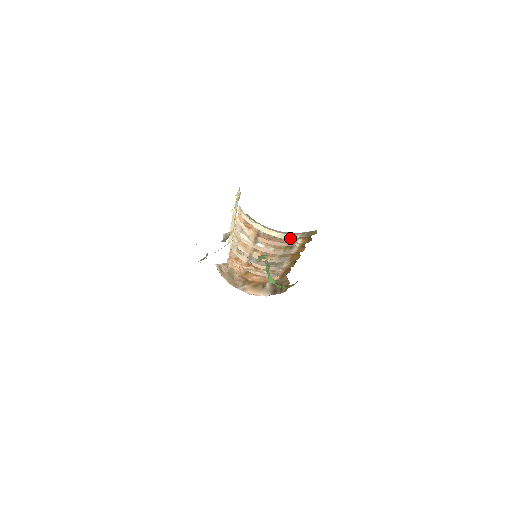
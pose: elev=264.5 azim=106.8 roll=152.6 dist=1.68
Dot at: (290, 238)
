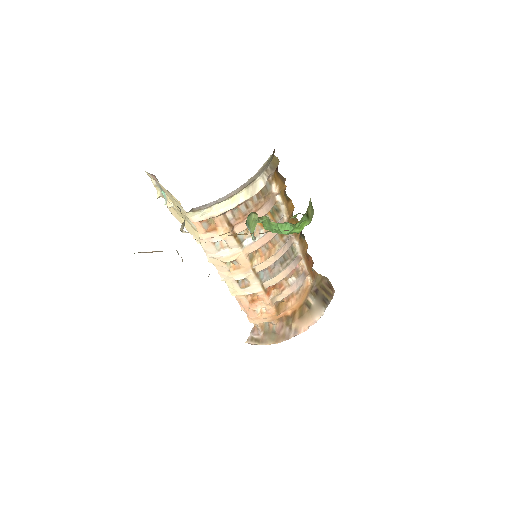
Dot at: (260, 187)
